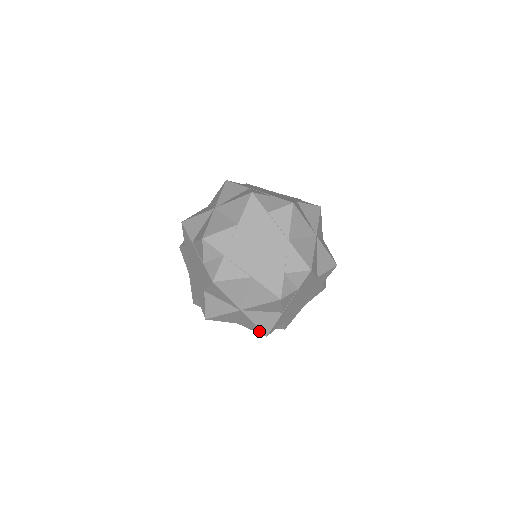
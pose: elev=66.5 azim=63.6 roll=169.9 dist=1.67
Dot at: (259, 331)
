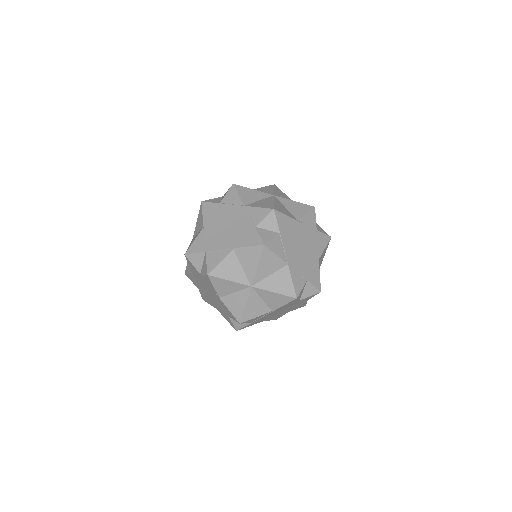
Dot at: (287, 298)
